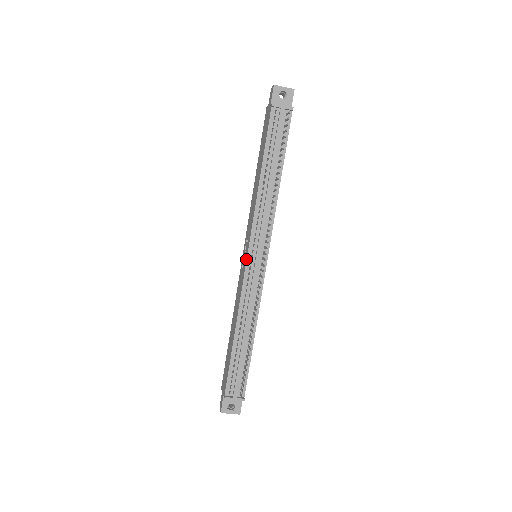
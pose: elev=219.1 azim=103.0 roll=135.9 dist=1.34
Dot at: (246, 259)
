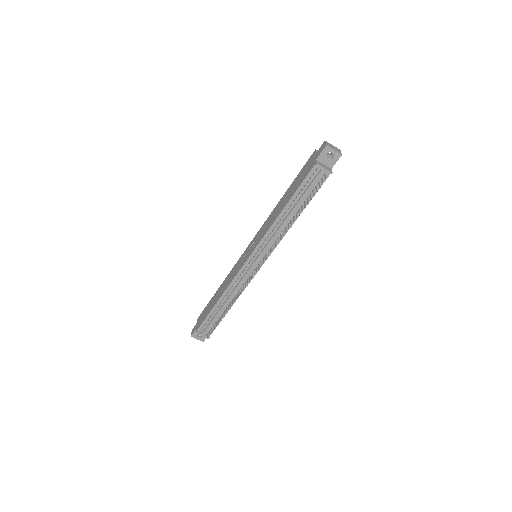
Dot at: (246, 260)
